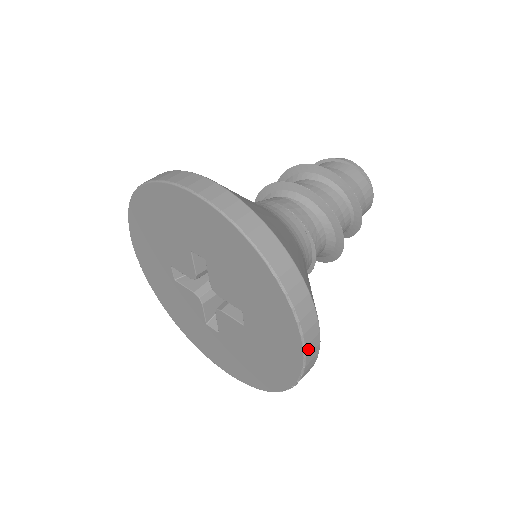
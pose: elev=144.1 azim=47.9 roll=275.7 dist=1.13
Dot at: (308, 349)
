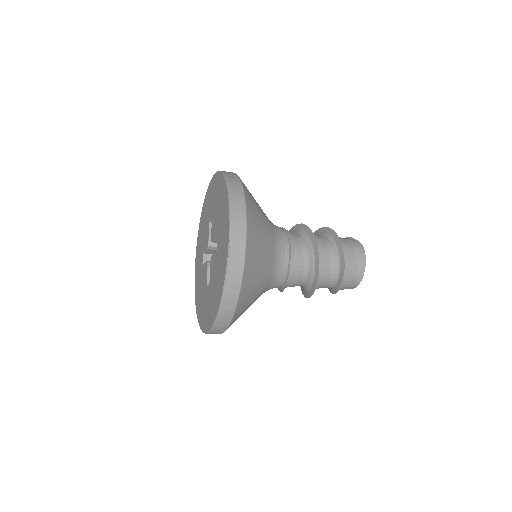
Dot at: (234, 225)
